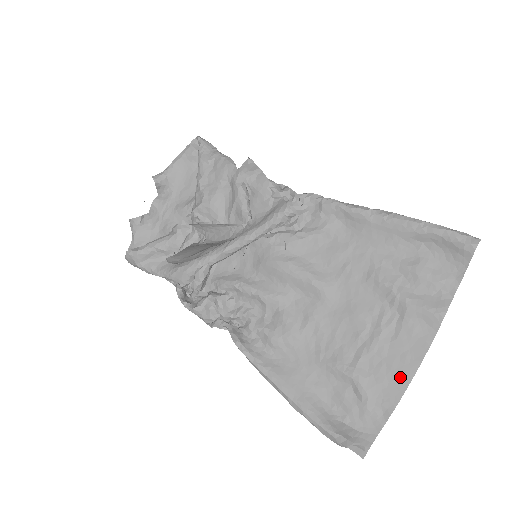
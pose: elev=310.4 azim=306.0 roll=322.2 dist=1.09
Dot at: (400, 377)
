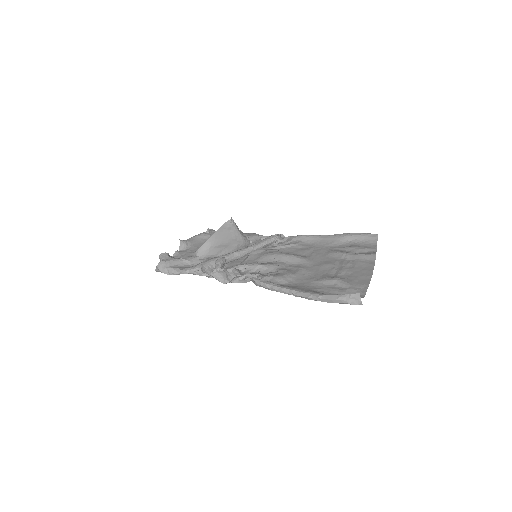
Dot at: (365, 276)
